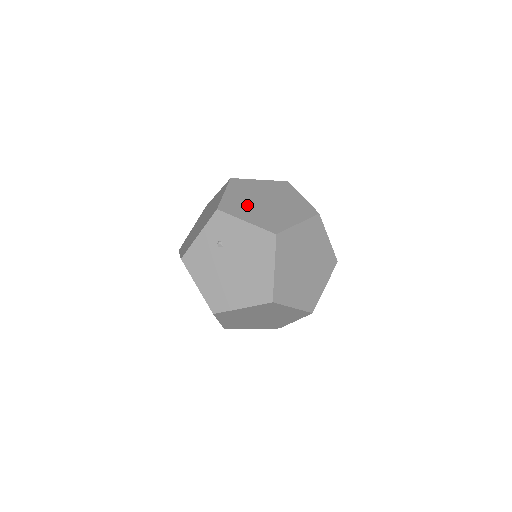
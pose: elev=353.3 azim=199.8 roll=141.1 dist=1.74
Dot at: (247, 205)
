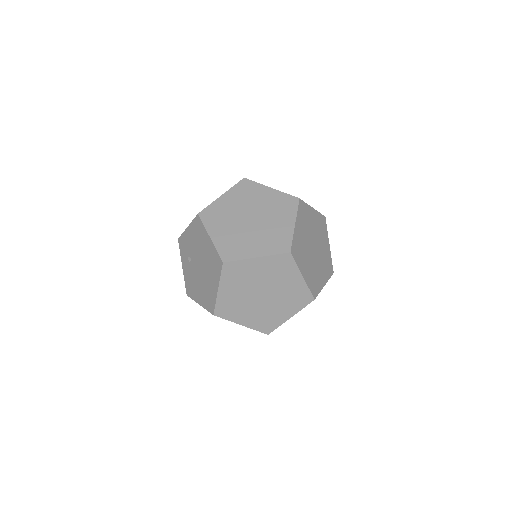
Dot at: occluded
